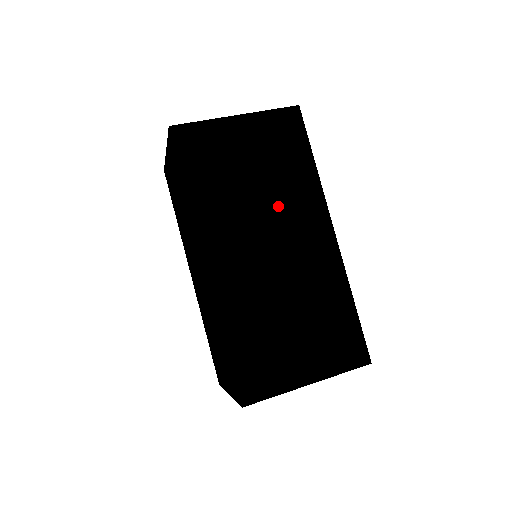
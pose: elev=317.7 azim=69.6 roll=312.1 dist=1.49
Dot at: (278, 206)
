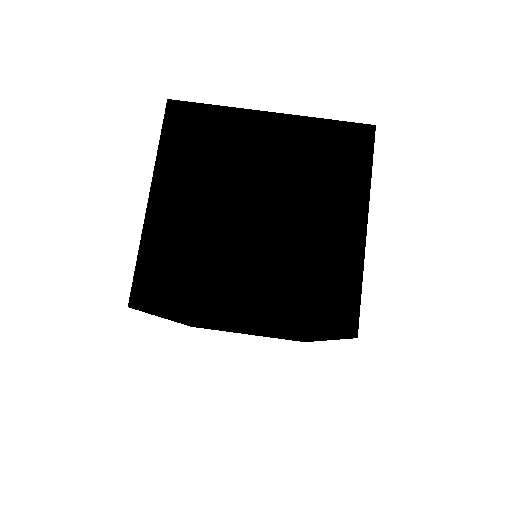
Dot at: occluded
